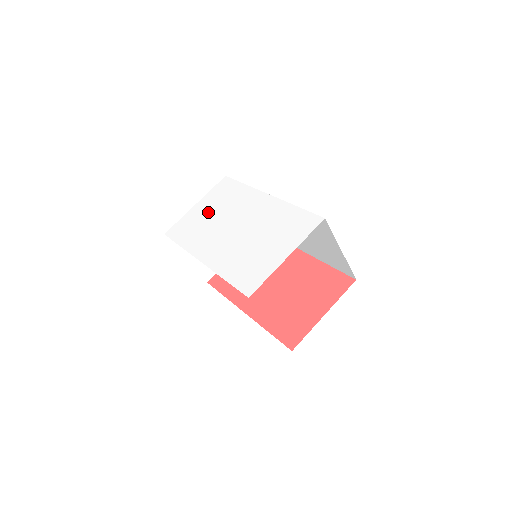
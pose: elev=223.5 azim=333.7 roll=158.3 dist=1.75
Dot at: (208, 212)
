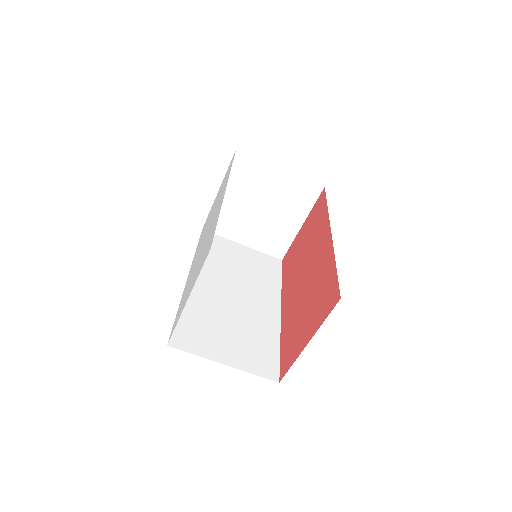
Dot at: occluded
